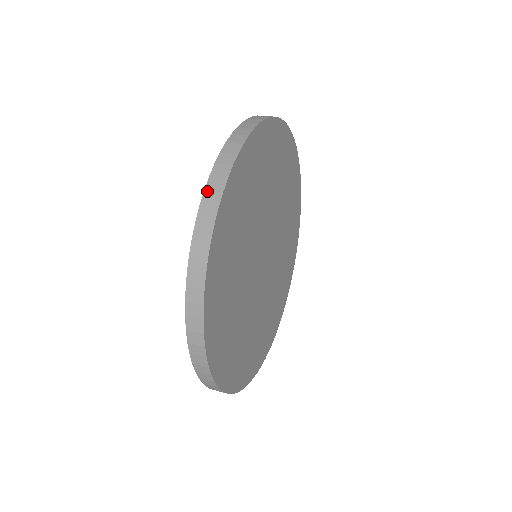
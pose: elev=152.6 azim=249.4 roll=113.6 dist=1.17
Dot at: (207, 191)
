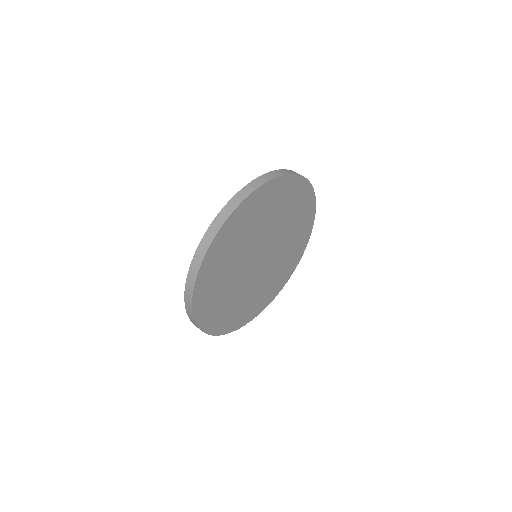
Dot at: (188, 316)
